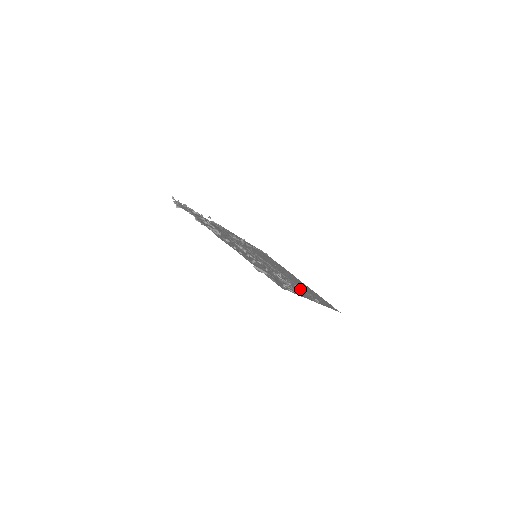
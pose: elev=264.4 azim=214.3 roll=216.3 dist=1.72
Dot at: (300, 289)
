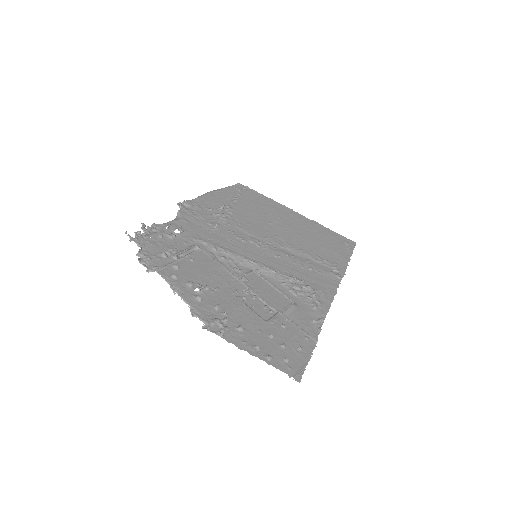
Dot at: (316, 270)
